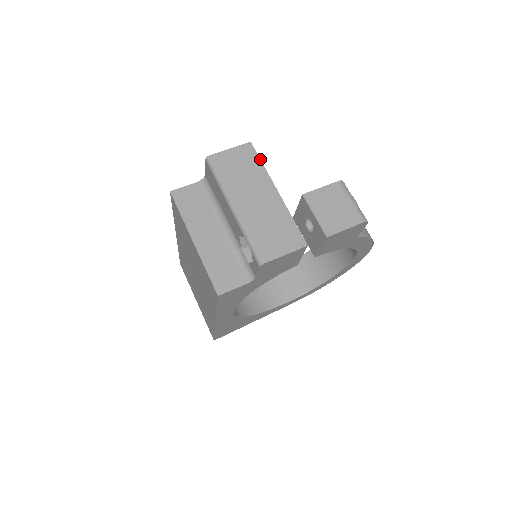
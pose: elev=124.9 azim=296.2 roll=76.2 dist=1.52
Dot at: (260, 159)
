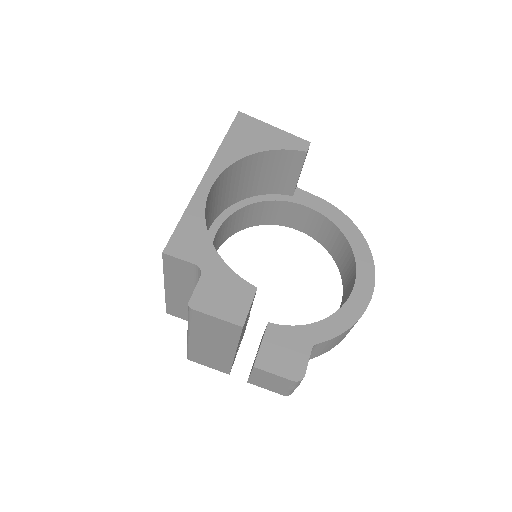
Dot at: occluded
